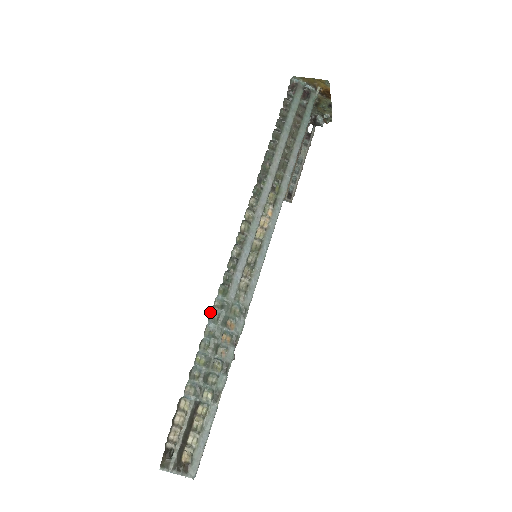
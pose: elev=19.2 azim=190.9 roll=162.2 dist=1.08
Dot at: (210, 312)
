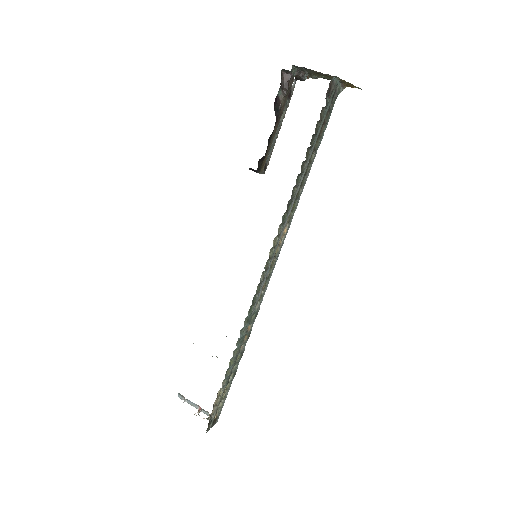
Dot at: (241, 330)
